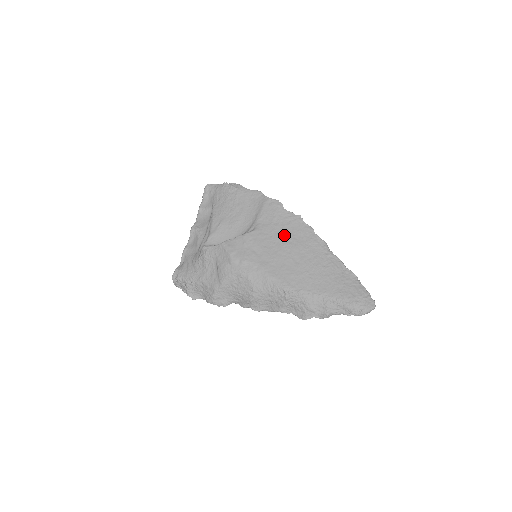
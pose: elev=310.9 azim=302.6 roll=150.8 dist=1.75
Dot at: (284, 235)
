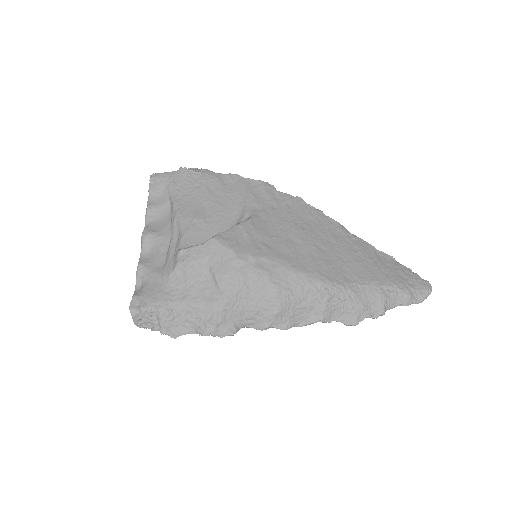
Dot at: (292, 220)
